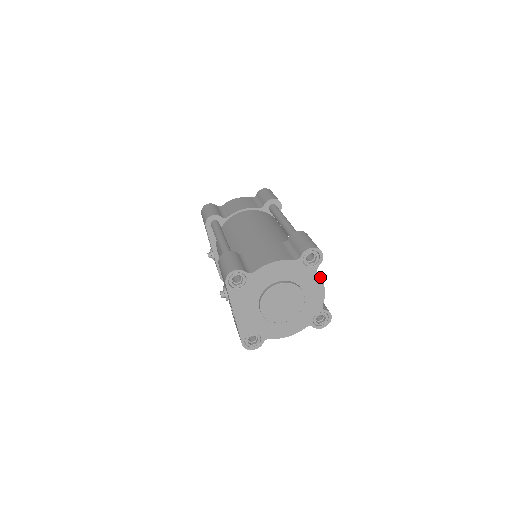
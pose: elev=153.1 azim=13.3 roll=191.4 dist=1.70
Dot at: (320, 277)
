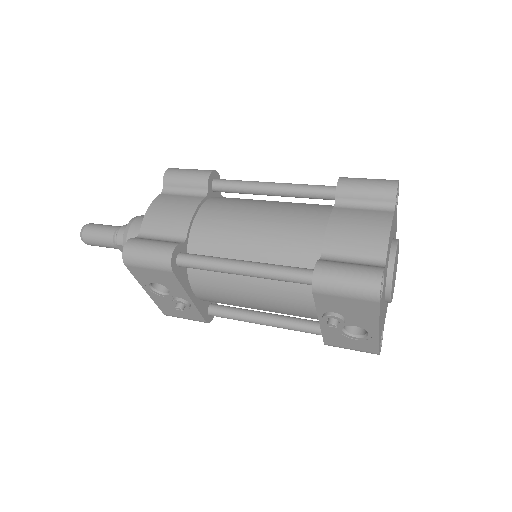
Dot at: occluded
